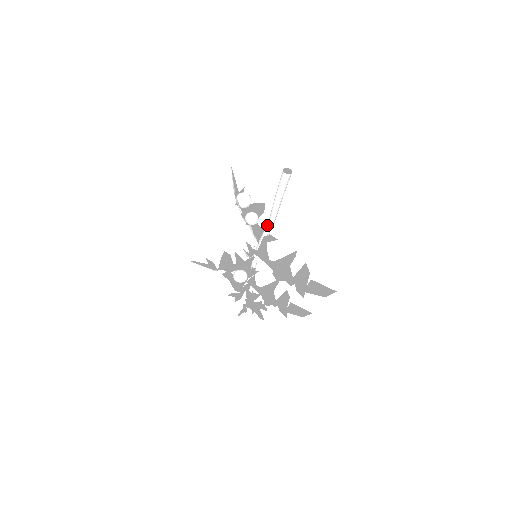
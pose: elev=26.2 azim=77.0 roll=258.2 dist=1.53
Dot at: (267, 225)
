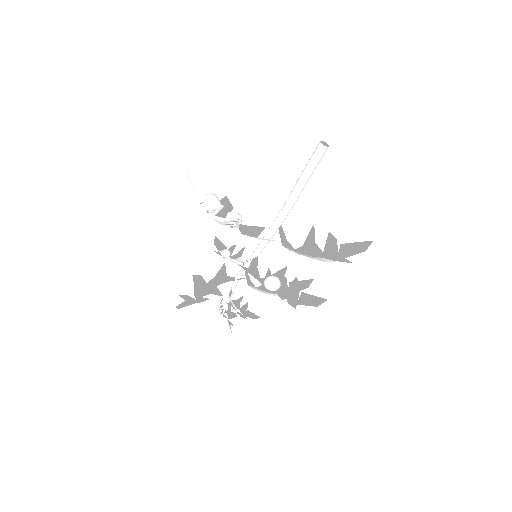
Dot at: (284, 214)
